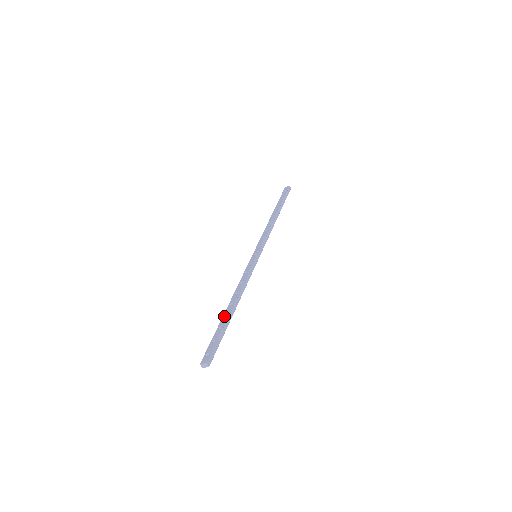
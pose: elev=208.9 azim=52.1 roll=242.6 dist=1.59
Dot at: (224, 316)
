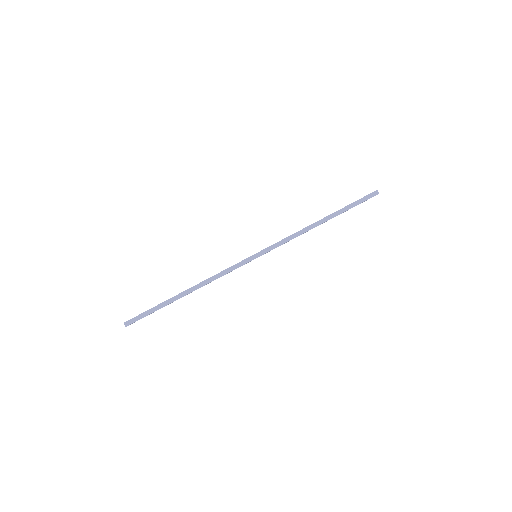
Dot at: (175, 296)
